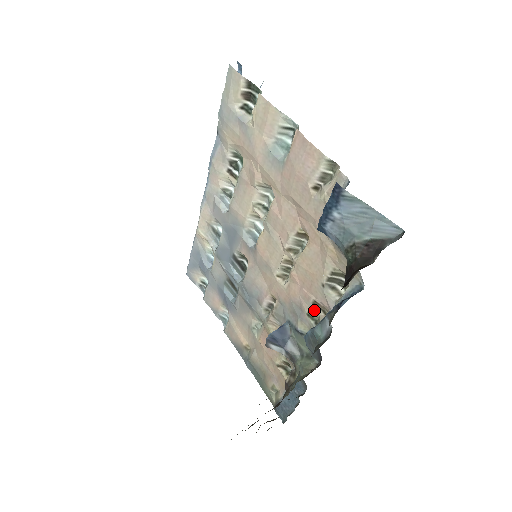
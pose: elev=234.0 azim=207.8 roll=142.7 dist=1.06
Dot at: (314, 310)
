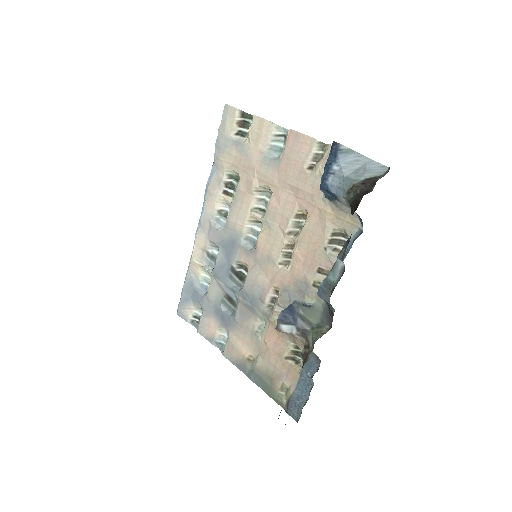
Dot at: (319, 278)
